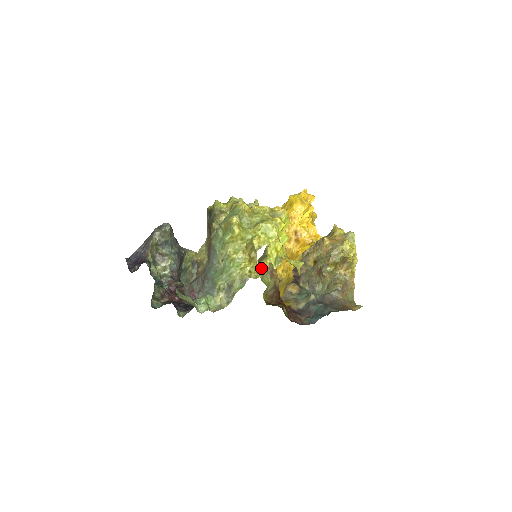
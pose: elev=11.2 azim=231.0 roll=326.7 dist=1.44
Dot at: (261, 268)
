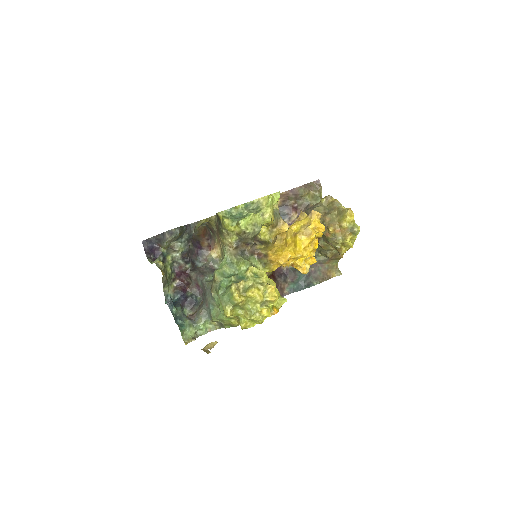
Dot at: occluded
